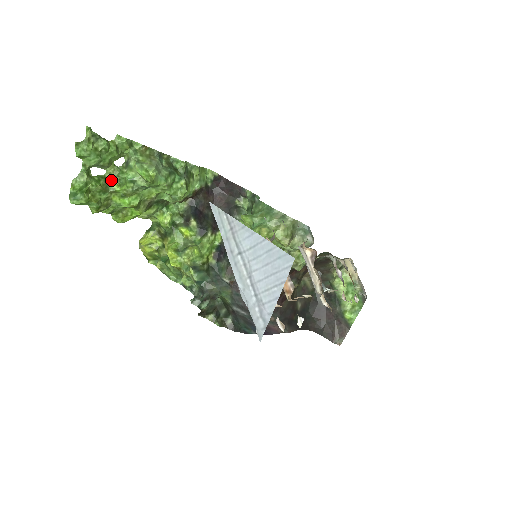
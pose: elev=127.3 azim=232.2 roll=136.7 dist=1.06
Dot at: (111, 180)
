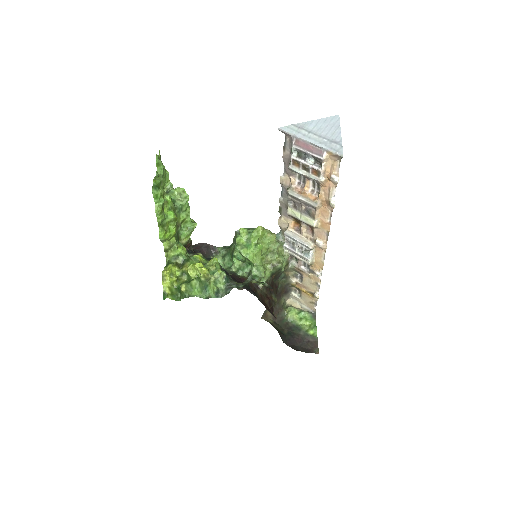
Dot at: (164, 195)
